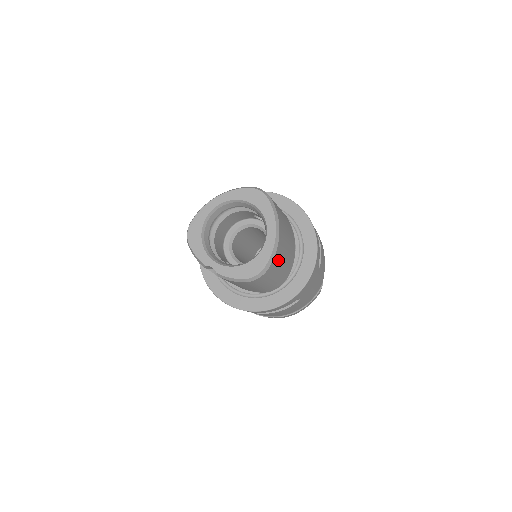
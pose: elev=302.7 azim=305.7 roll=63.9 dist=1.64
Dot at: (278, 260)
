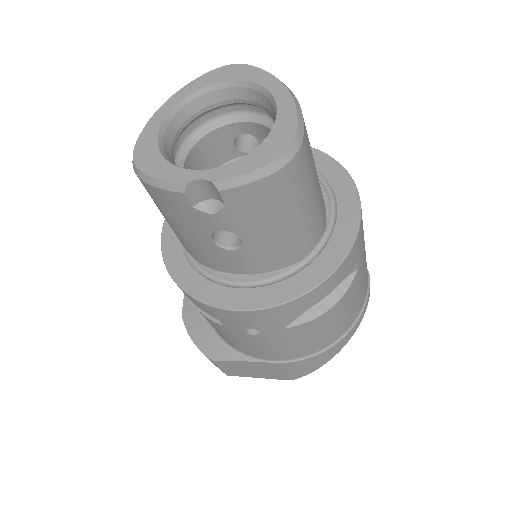
Dot at: (308, 144)
